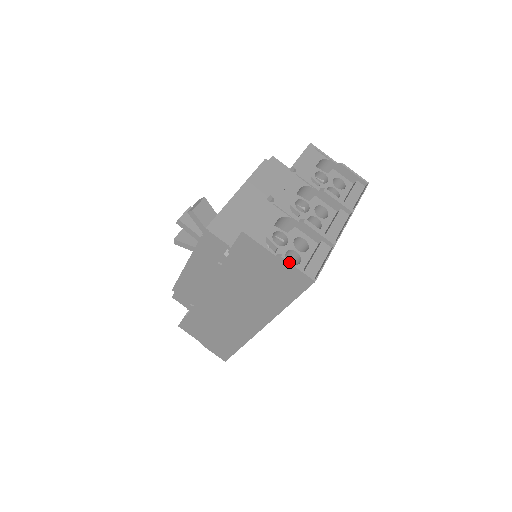
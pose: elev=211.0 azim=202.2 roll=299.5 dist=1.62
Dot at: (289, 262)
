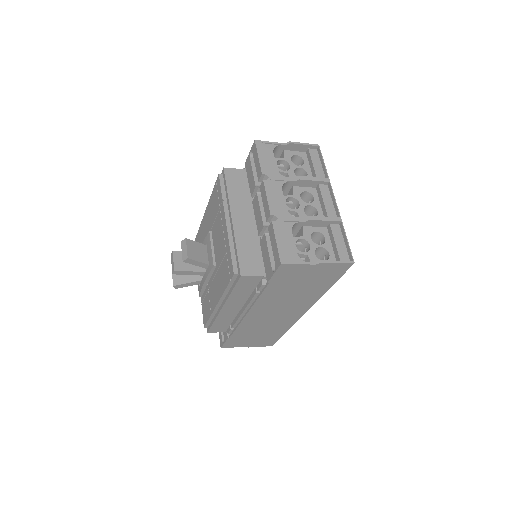
Dot at: (329, 263)
